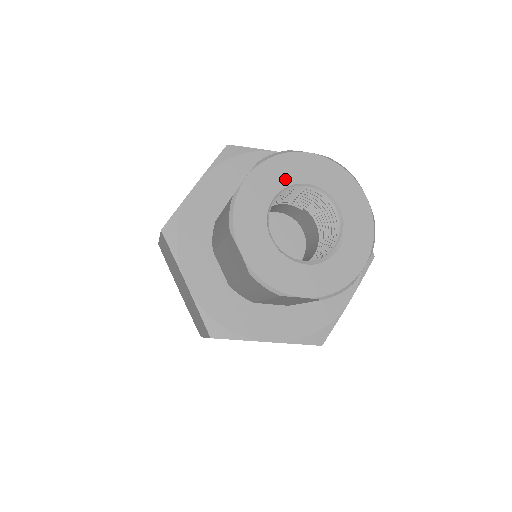
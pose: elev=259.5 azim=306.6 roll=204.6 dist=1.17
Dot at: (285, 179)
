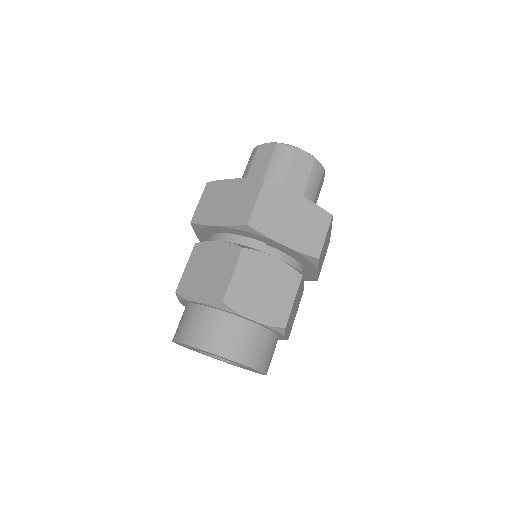
Dot at: occluded
